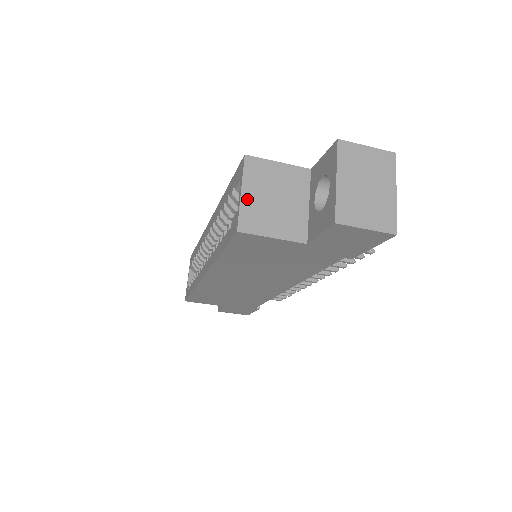
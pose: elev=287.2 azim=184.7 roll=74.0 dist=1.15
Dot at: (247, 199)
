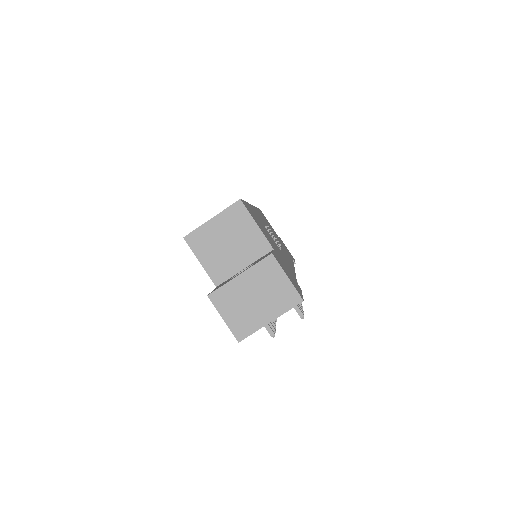
Dot at: (210, 226)
